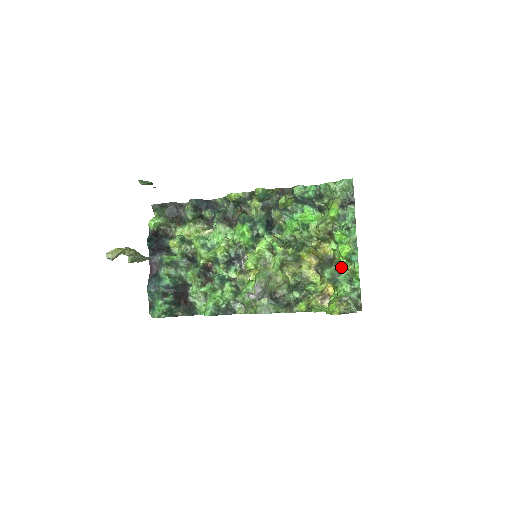
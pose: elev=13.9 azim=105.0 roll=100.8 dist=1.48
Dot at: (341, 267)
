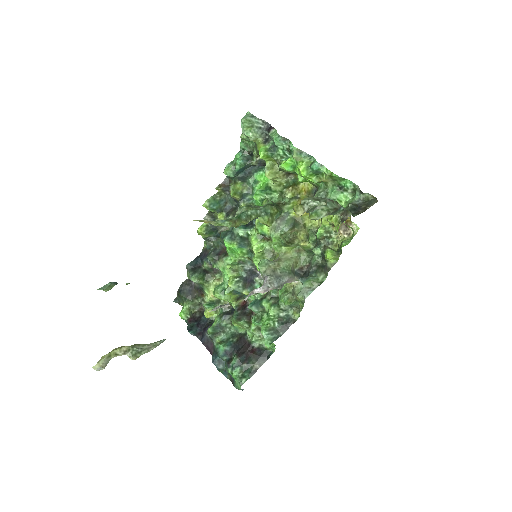
Dot at: (323, 187)
